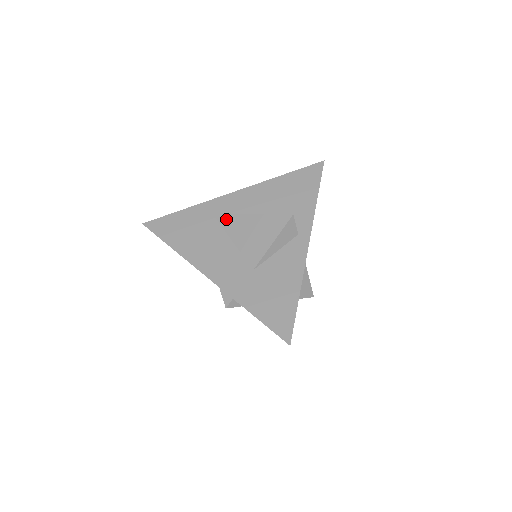
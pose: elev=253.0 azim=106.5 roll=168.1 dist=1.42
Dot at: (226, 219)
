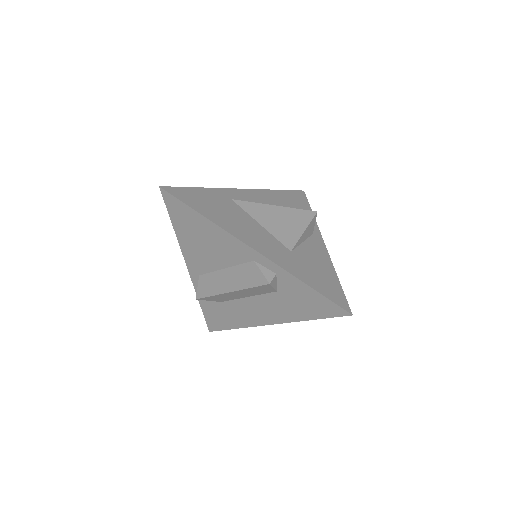
Dot at: (249, 206)
